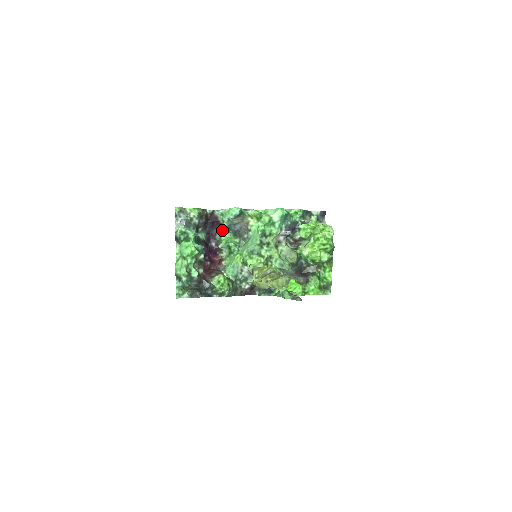
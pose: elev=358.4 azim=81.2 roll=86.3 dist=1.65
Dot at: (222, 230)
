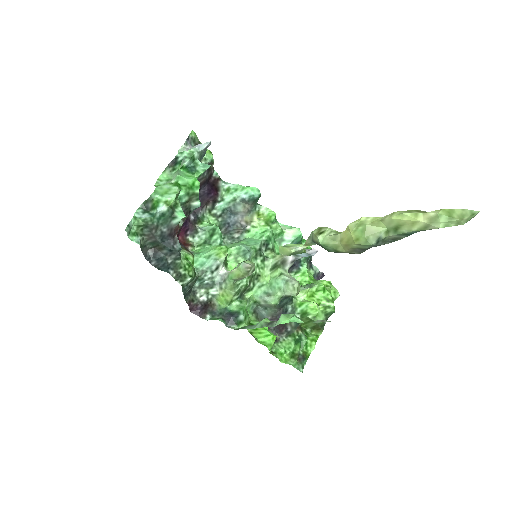
Dot at: (209, 211)
